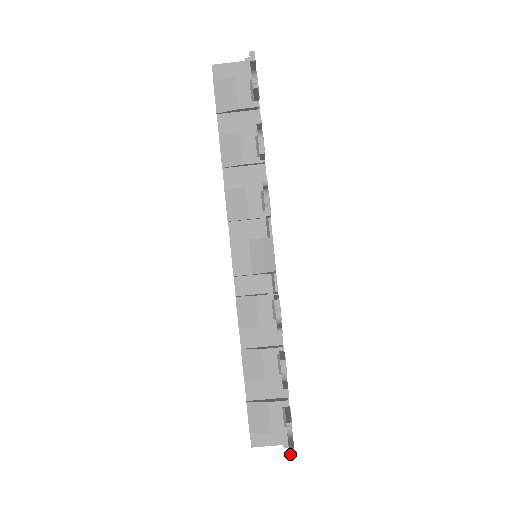
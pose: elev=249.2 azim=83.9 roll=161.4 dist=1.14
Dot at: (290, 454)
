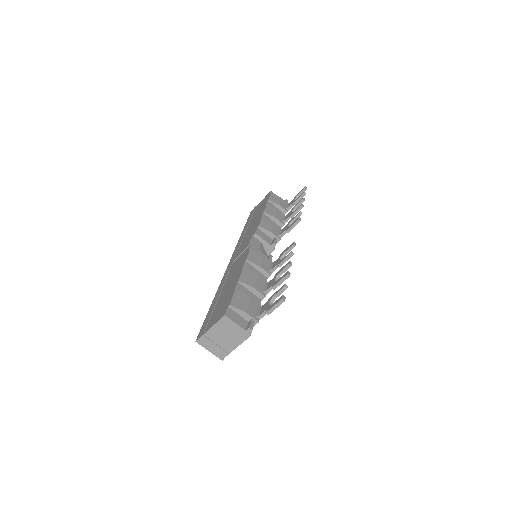
Dot at: (283, 297)
